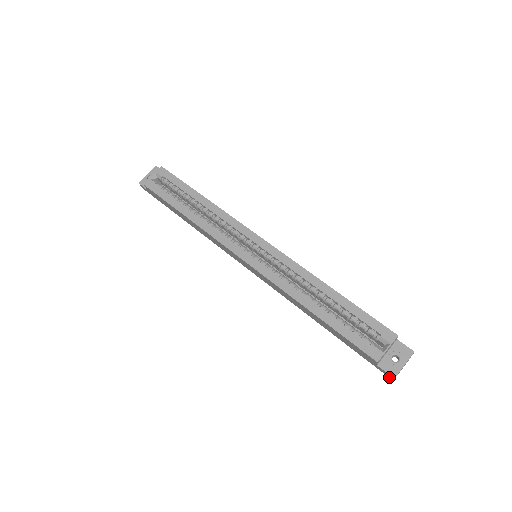
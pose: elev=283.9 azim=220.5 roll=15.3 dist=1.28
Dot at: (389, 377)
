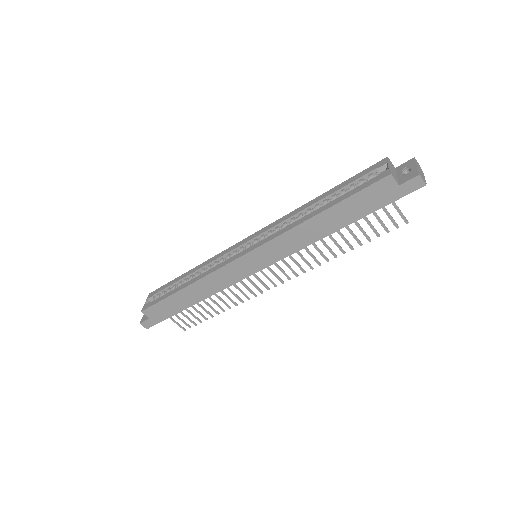
Dot at: (420, 187)
